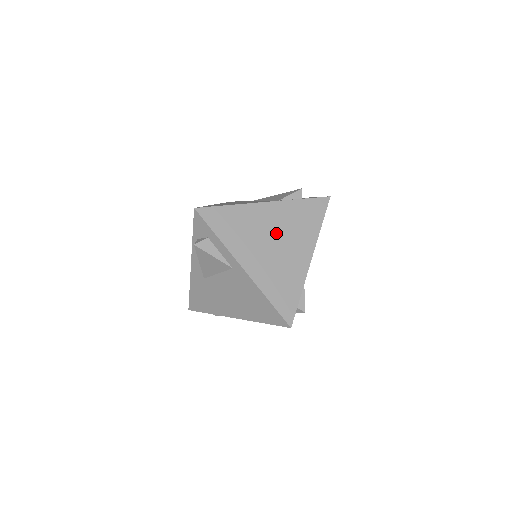
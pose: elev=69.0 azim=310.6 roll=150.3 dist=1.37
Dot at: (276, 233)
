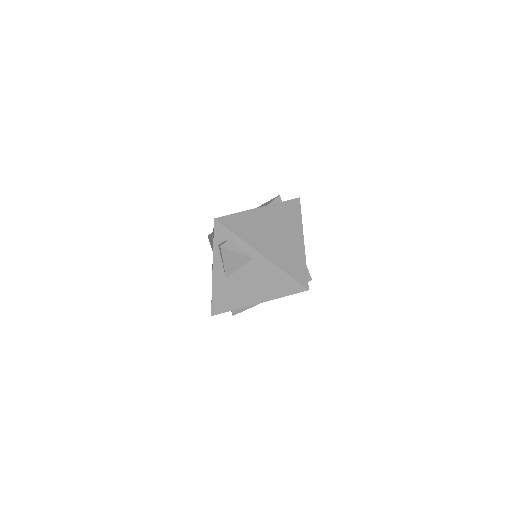
Dot at: (275, 227)
